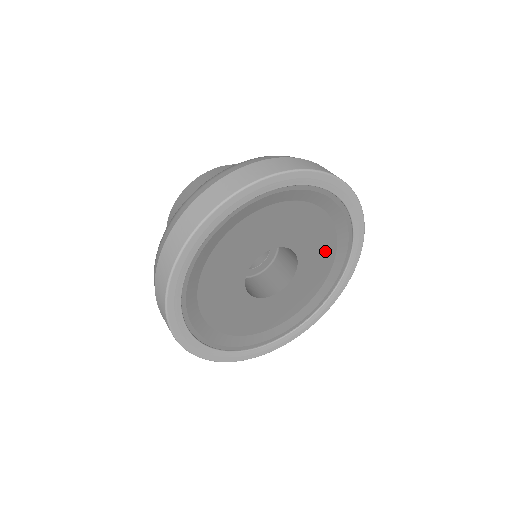
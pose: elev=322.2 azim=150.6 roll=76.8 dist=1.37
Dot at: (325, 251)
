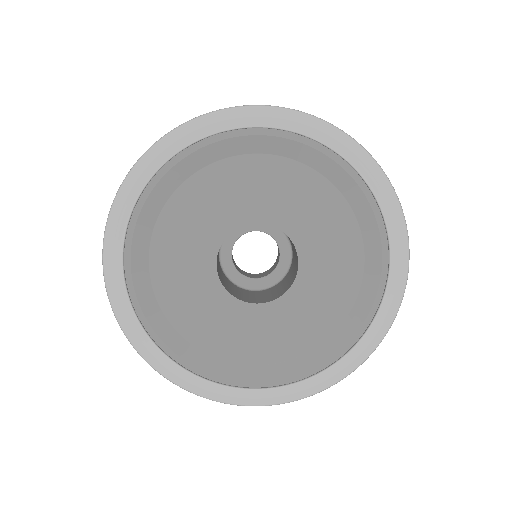
Dot at: (332, 304)
